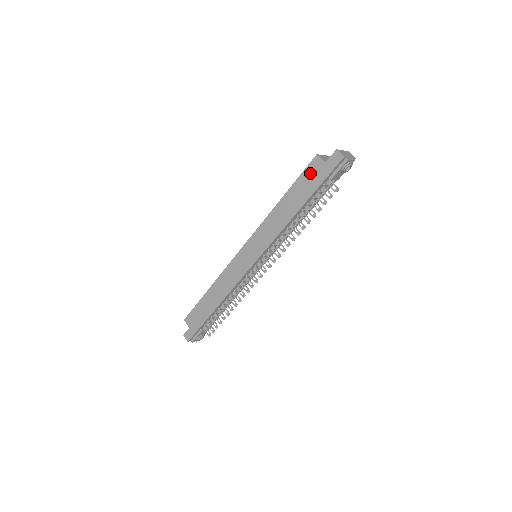
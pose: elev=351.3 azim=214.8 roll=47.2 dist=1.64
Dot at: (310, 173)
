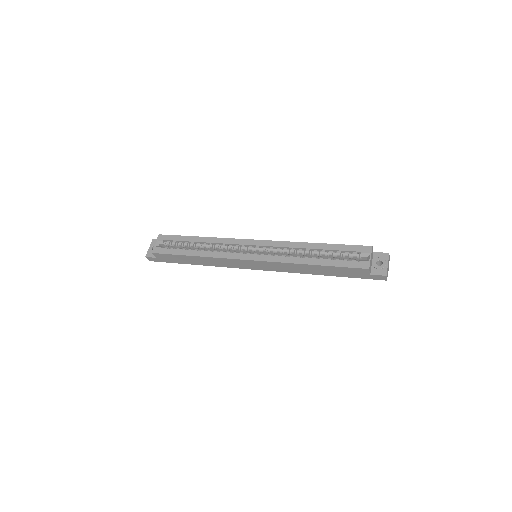
Dot at: (353, 271)
